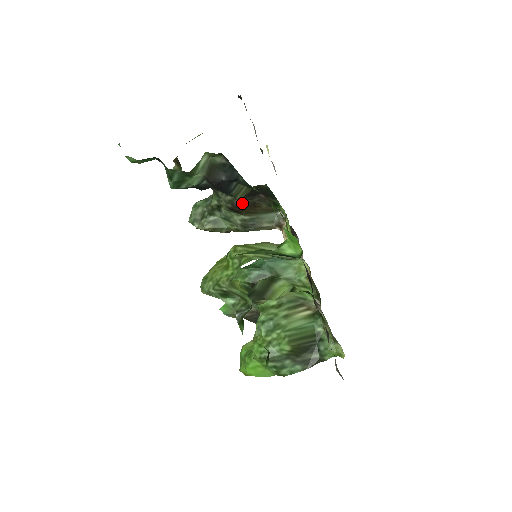
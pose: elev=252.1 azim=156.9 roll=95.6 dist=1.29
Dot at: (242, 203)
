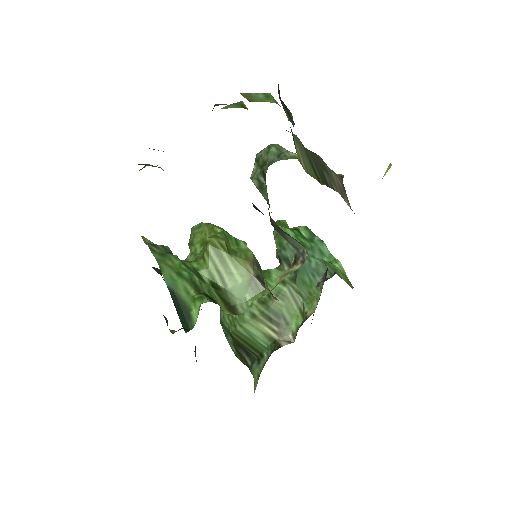
Dot at: occluded
